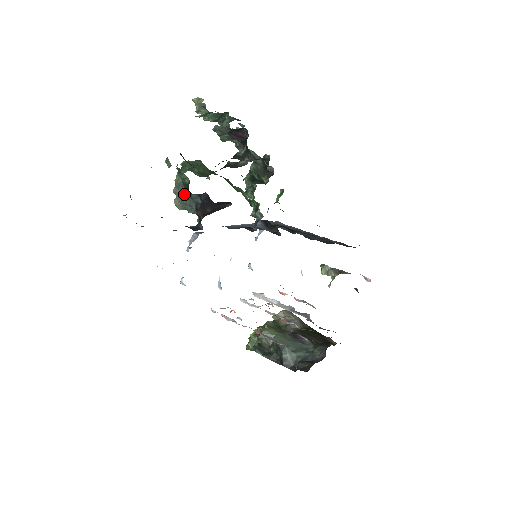
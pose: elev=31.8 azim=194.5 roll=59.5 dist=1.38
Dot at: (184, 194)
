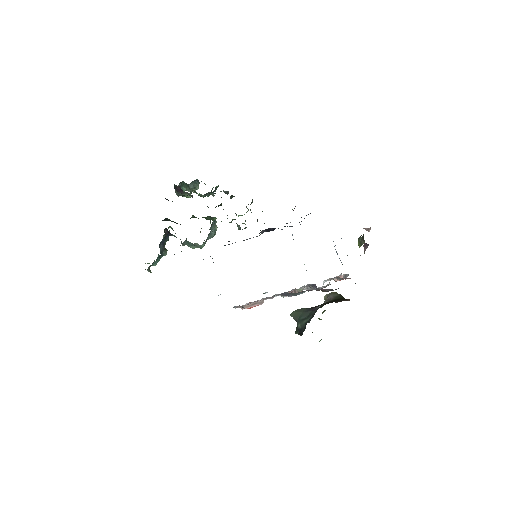
Dot at: occluded
